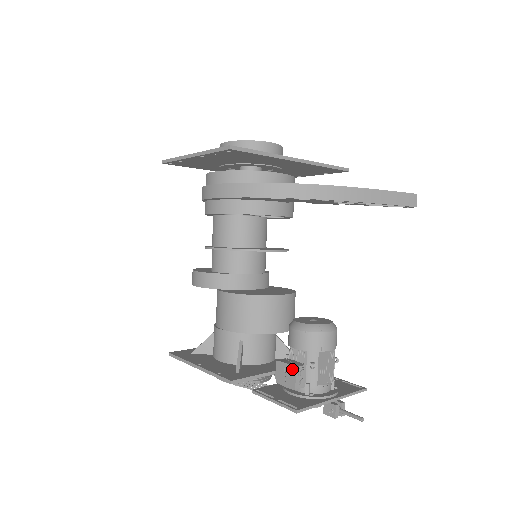
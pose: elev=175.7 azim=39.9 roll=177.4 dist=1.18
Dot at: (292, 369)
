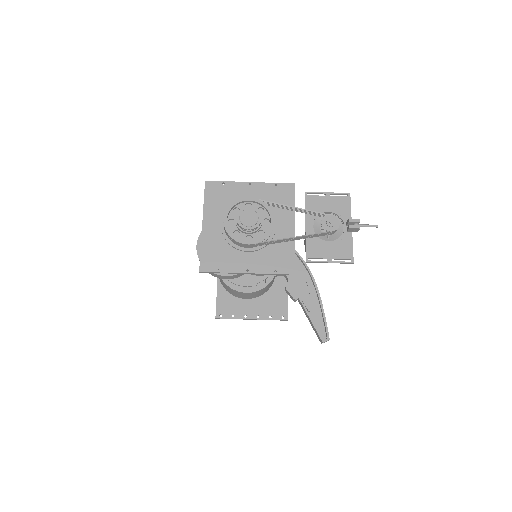
Dot at: occluded
